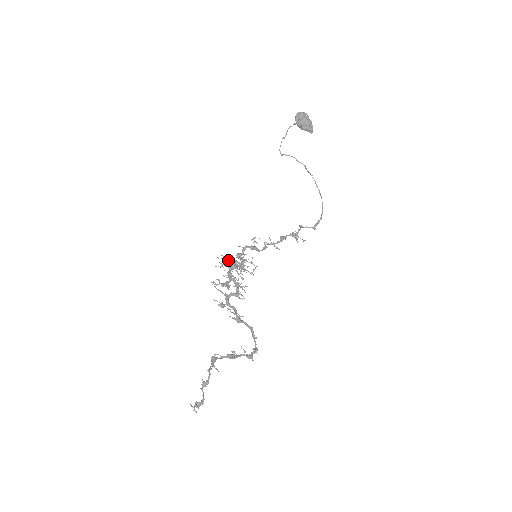
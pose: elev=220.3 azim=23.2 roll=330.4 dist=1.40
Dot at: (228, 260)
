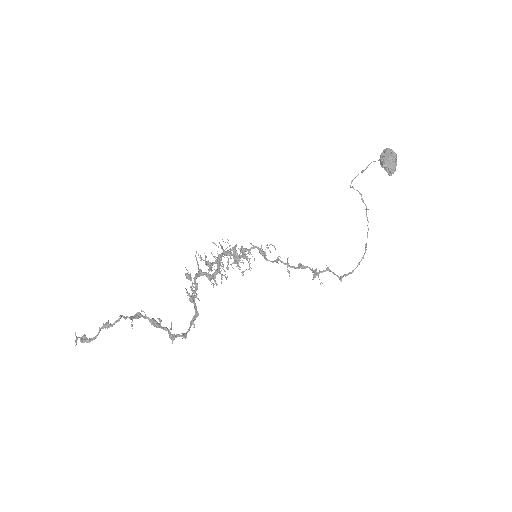
Dot at: occluded
